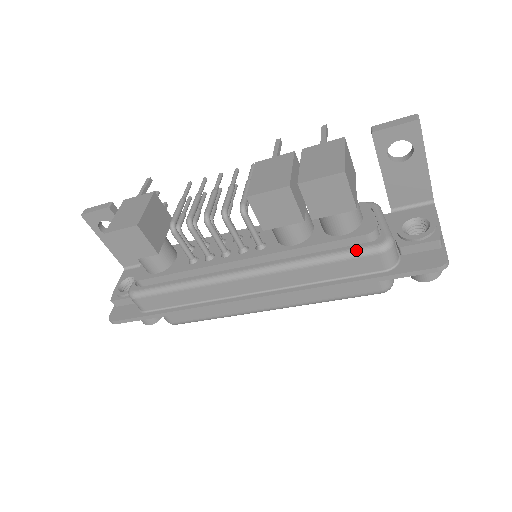
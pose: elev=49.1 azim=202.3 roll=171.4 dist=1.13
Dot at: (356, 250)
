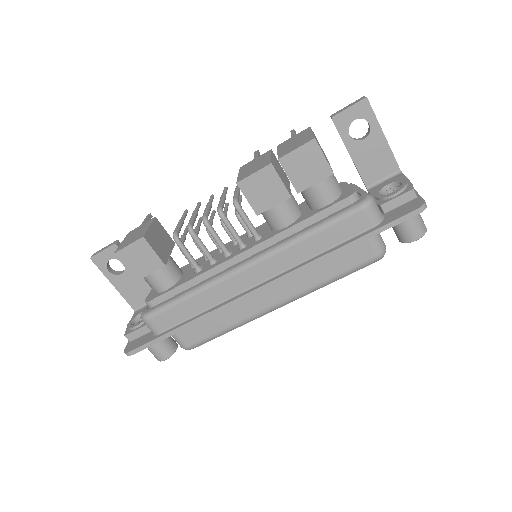
Dot at: (342, 212)
